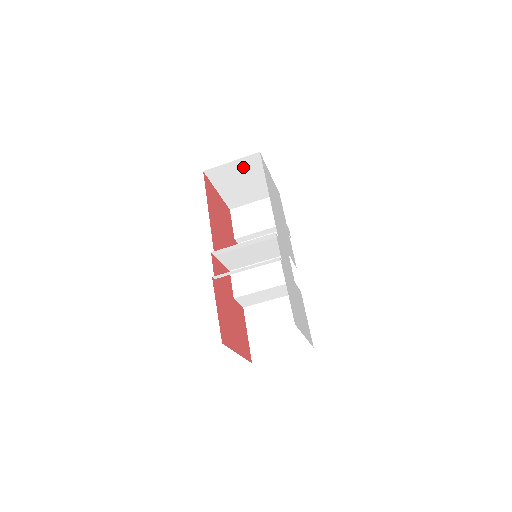
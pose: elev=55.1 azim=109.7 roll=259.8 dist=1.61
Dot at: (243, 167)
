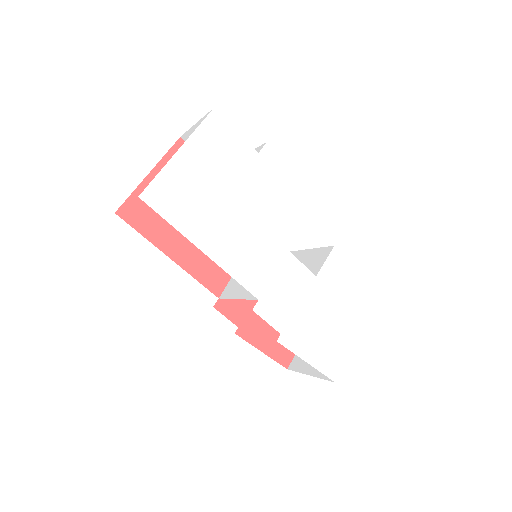
Dot at: occluded
